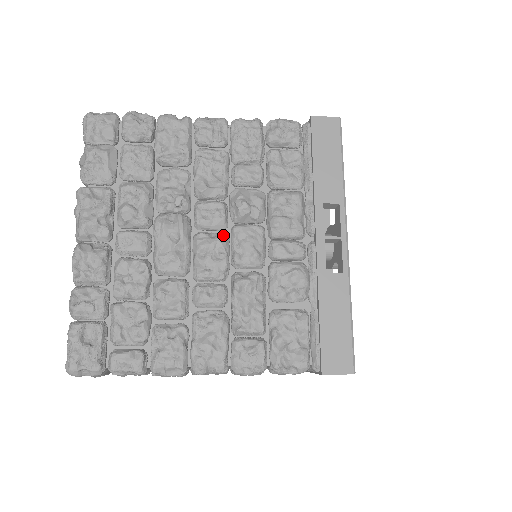
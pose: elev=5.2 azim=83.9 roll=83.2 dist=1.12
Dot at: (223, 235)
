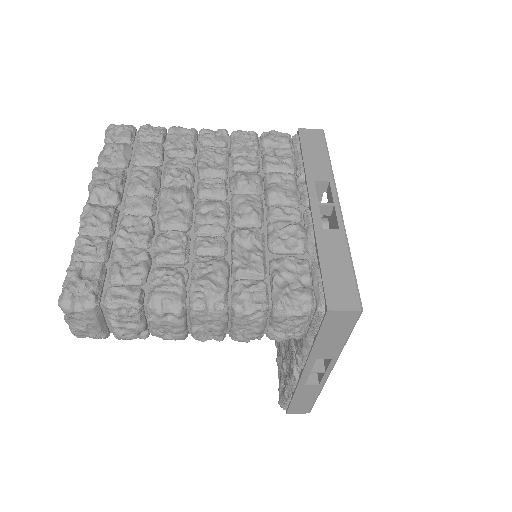
Dot at: (223, 201)
